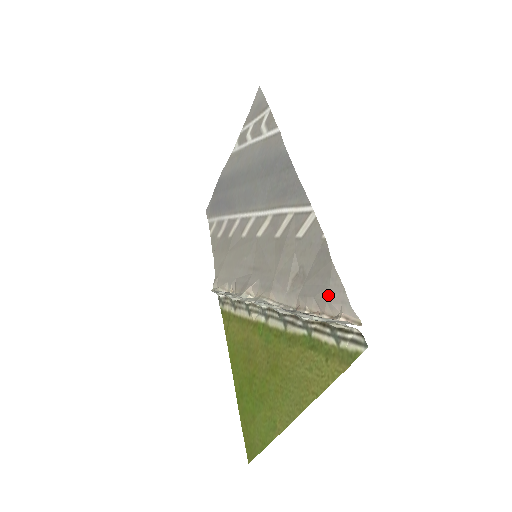
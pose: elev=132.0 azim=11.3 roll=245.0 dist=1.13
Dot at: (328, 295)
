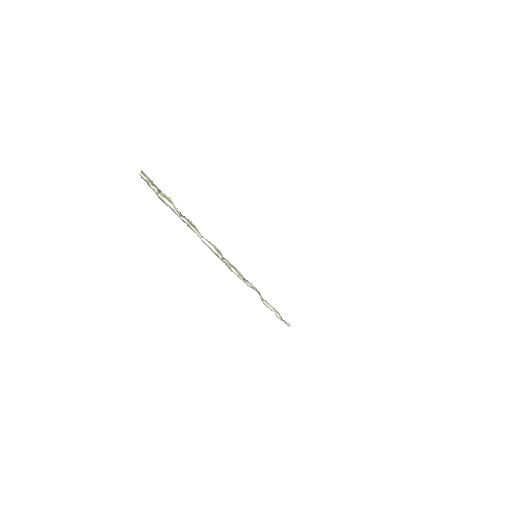
Dot at: occluded
